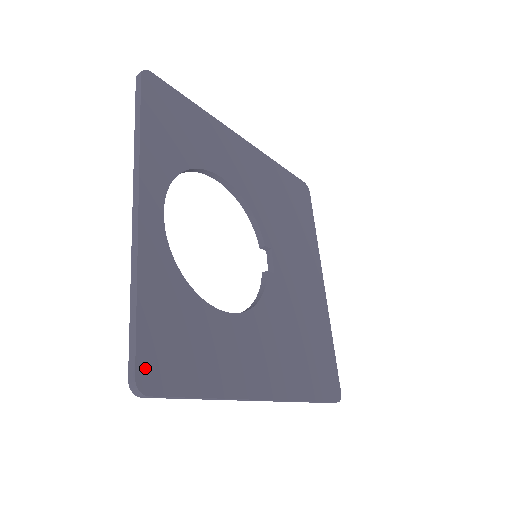
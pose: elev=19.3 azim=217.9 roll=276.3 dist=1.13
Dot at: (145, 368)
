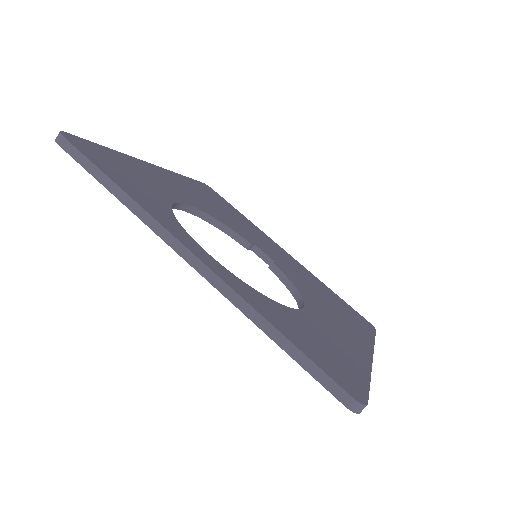
Dot at: (344, 385)
